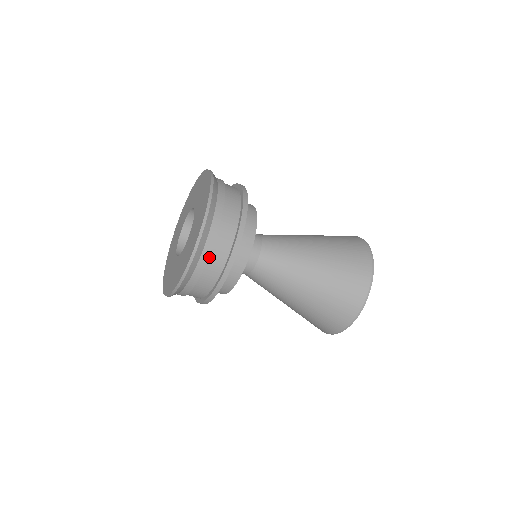
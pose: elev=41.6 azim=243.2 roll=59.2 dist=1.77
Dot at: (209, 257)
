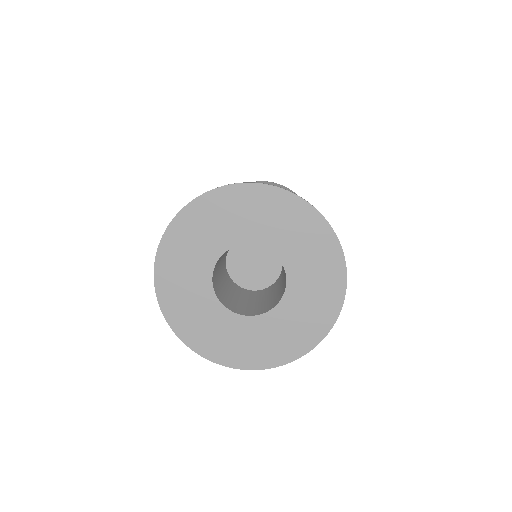
Dot at: occluded
